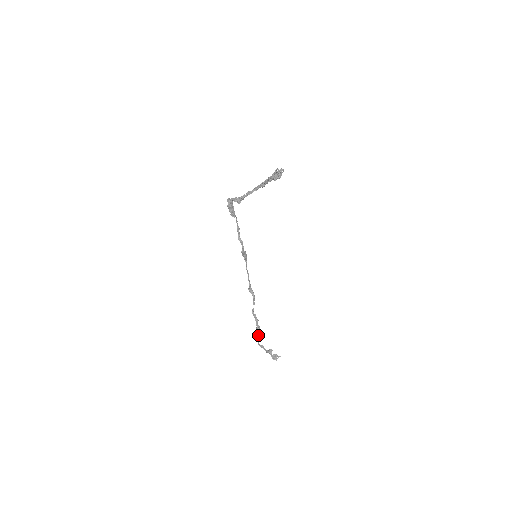
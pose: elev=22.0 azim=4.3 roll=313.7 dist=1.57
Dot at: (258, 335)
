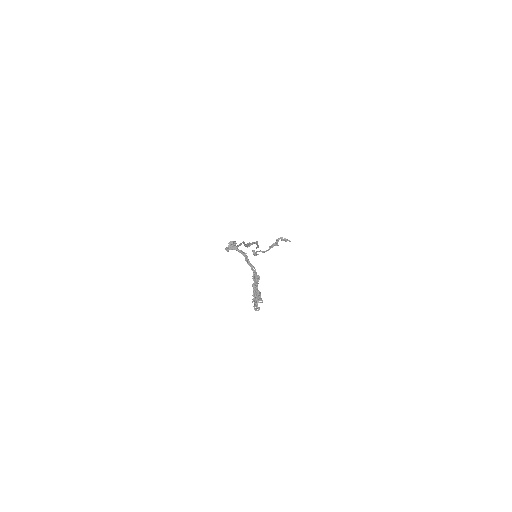
Dot at: (256, 254)
